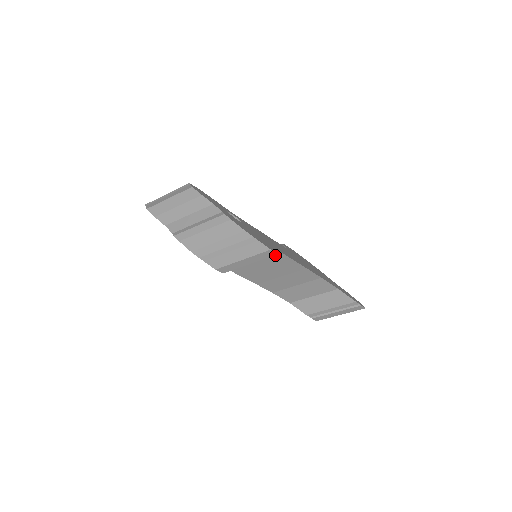
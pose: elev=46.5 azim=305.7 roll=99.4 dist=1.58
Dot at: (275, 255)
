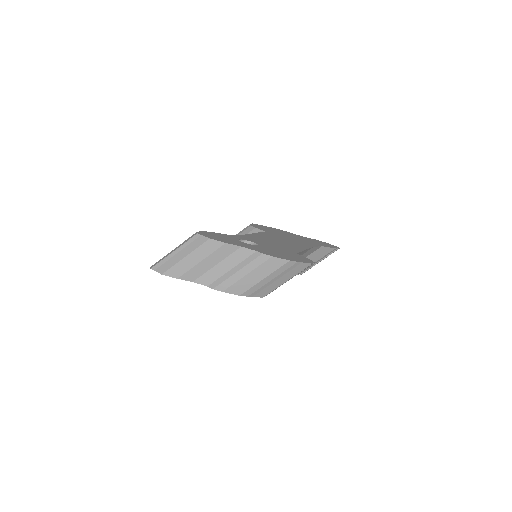
Dot at: occluded
